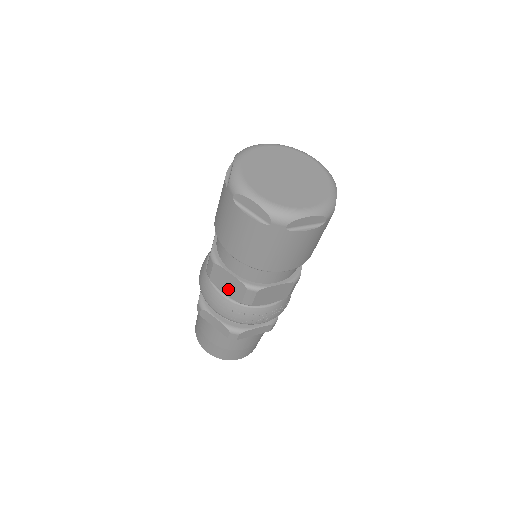
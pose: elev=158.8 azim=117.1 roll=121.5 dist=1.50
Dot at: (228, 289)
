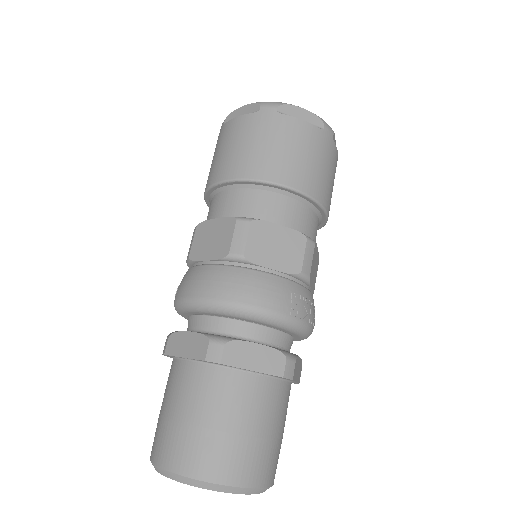
Dot at: (278, 257)
